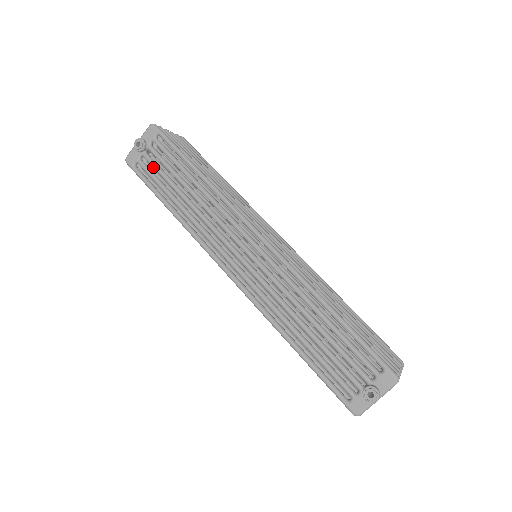
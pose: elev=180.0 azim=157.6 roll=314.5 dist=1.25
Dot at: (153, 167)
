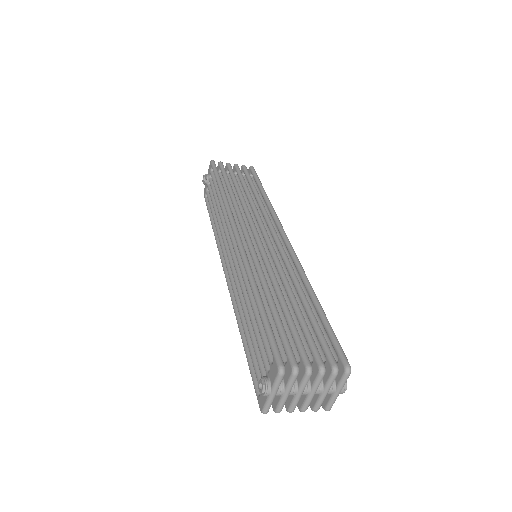
Dot at: occluded
